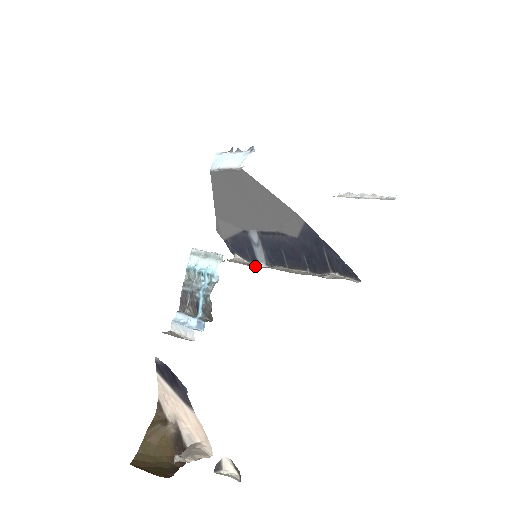
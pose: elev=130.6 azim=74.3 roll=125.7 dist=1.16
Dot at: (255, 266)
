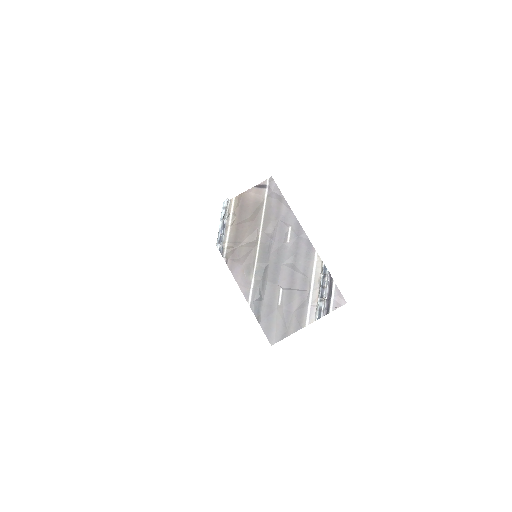
Dot at: occluded
